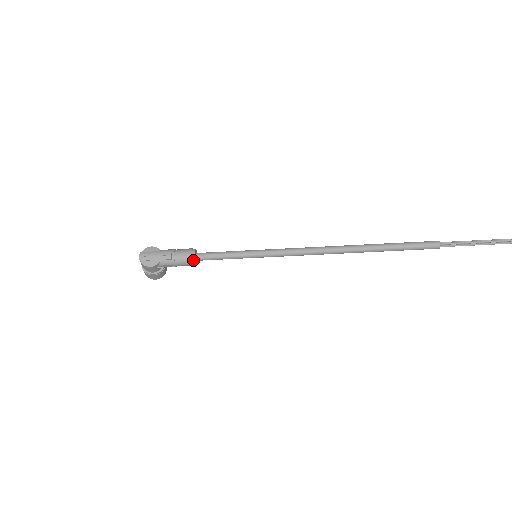
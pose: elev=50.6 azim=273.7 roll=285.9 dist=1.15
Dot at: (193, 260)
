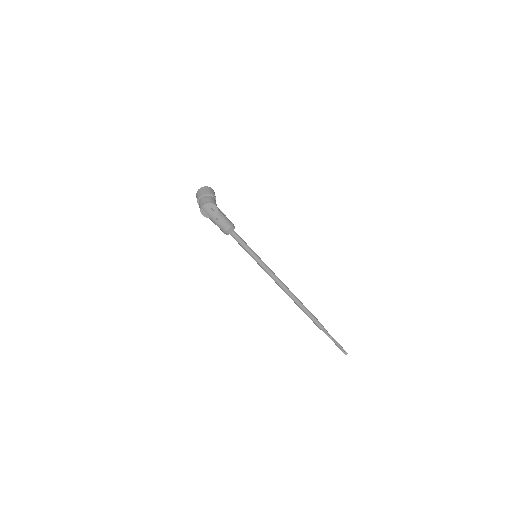
Dot at: (226, 234)
